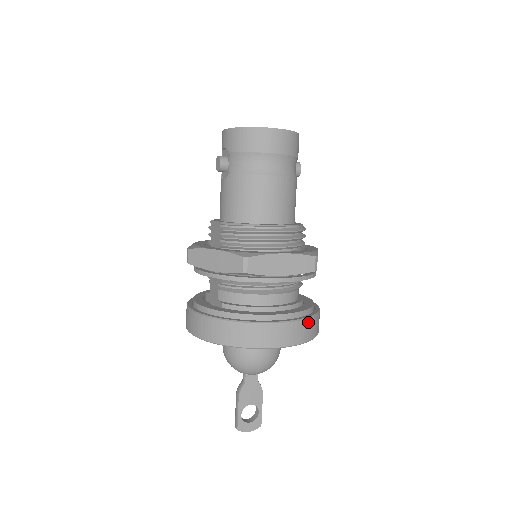
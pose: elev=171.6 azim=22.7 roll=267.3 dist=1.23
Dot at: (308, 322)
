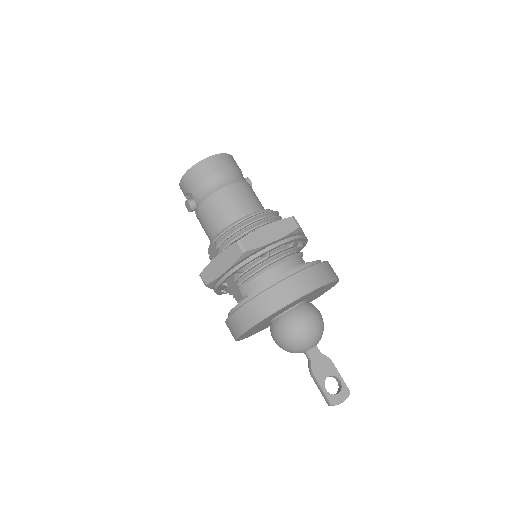
Dot at: (320, 267)
